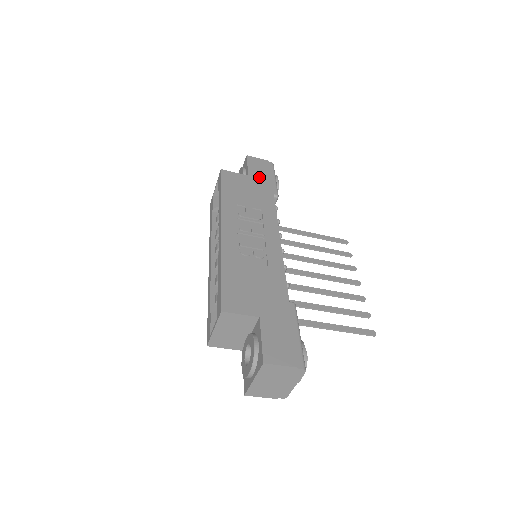
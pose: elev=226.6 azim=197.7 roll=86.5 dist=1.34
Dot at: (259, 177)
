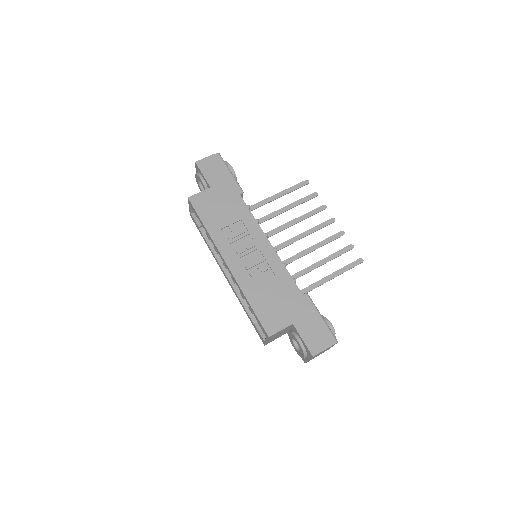
Dot at: (219, 182)
